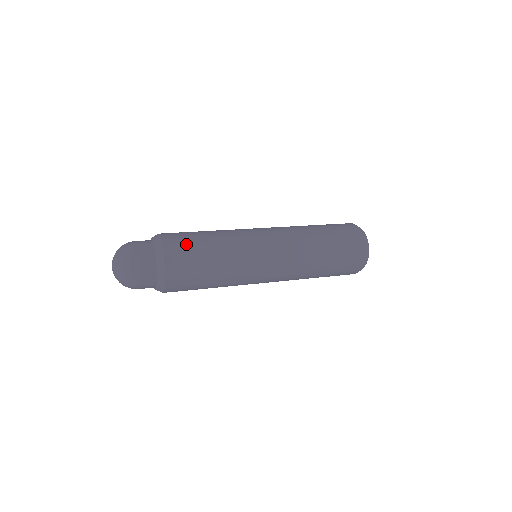
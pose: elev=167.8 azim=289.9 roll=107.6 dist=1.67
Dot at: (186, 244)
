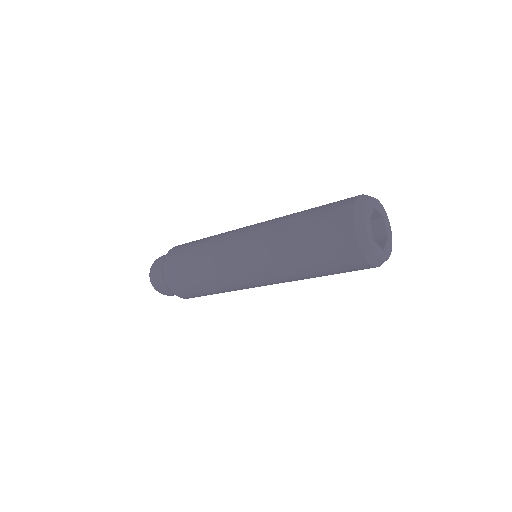
Dot at: (178, 258)
